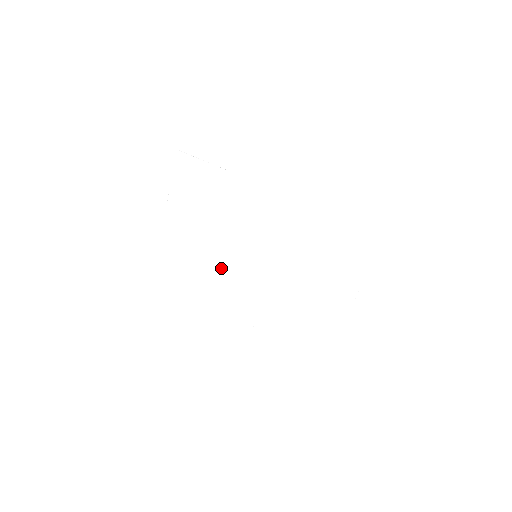
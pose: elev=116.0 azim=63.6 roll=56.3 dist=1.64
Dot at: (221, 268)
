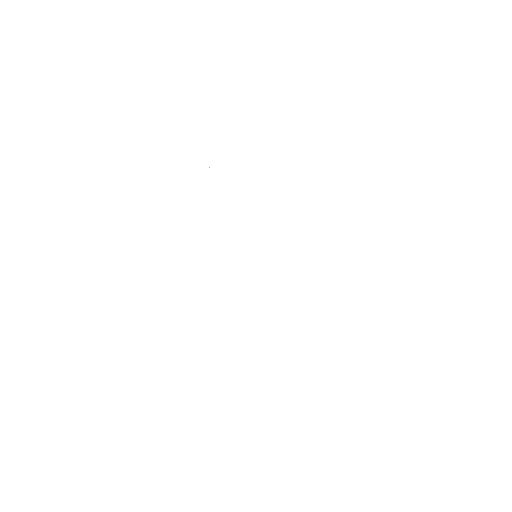
Dot at: (224, 281)
